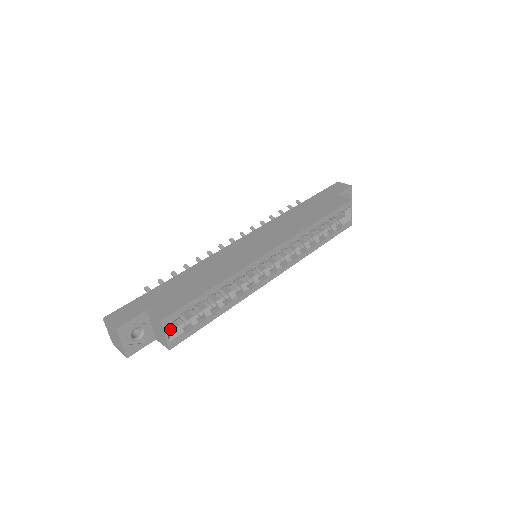
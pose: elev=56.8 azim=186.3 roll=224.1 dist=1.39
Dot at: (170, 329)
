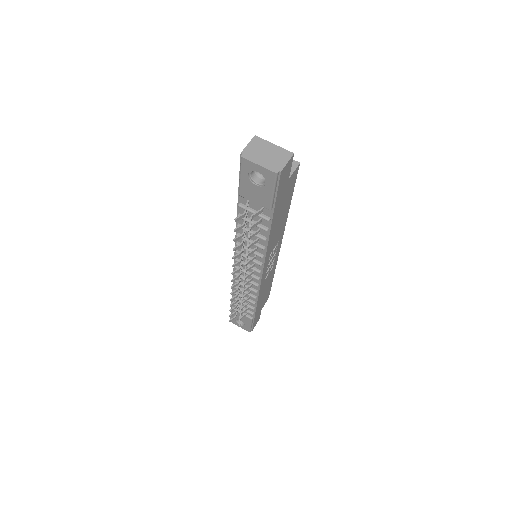
Dot at: occluded
